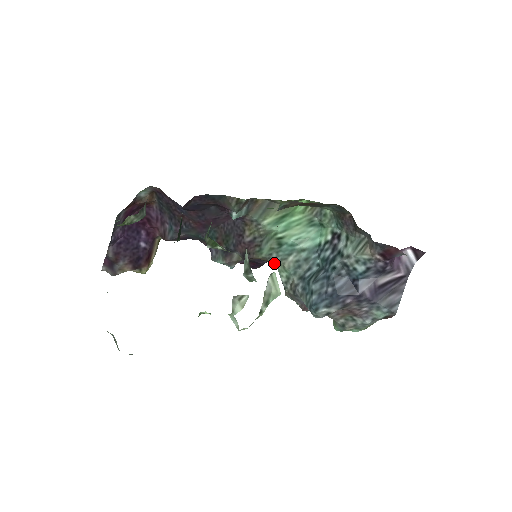
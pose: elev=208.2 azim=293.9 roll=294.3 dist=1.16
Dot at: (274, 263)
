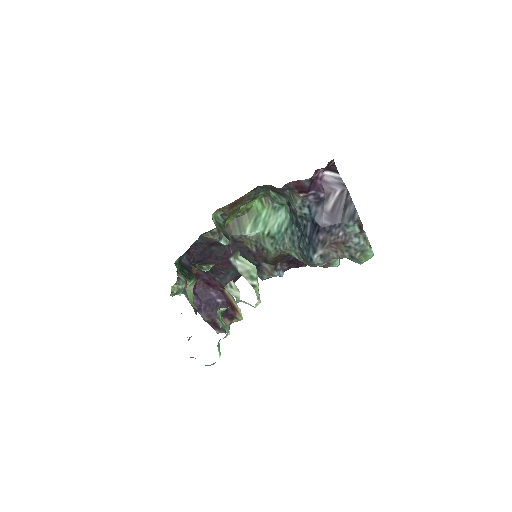
Dot at: (283, 252)
